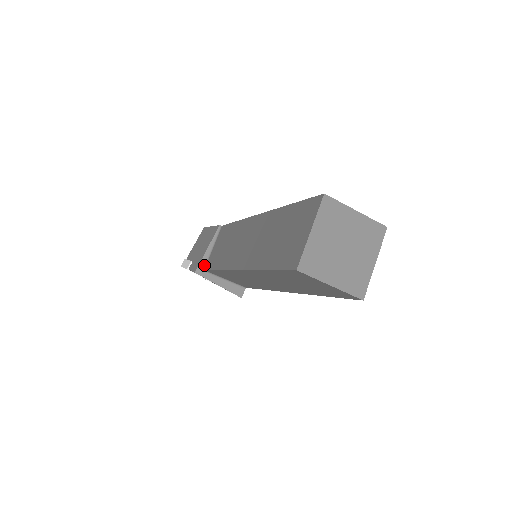
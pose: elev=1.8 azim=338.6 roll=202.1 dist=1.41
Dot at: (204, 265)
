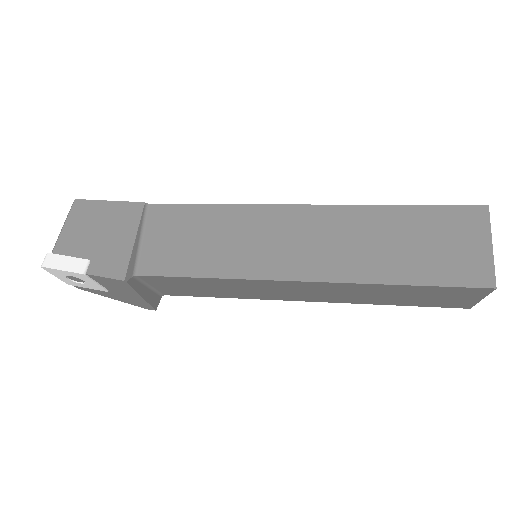
Dot at: (134, 267)
